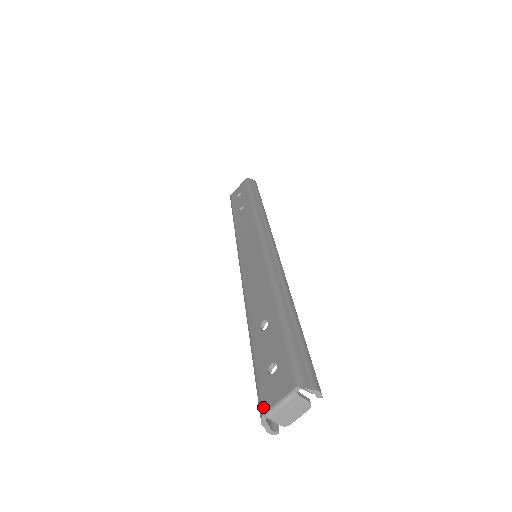
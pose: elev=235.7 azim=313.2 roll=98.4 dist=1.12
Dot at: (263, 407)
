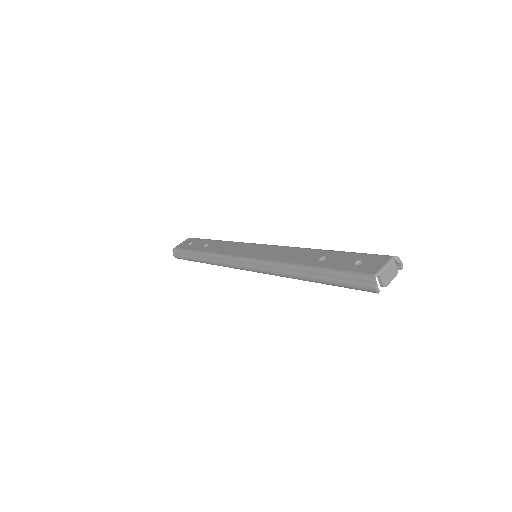
Dot at: (371, 272)
